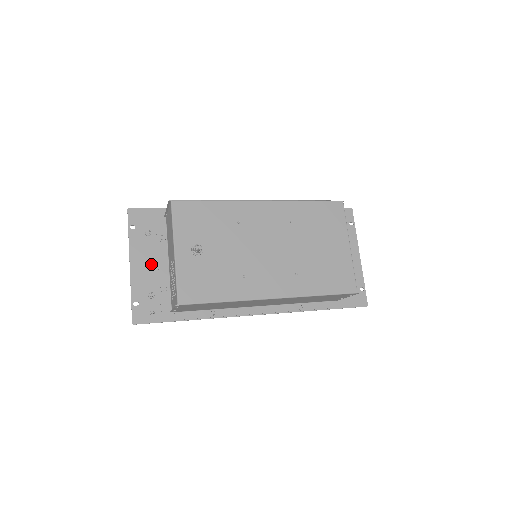
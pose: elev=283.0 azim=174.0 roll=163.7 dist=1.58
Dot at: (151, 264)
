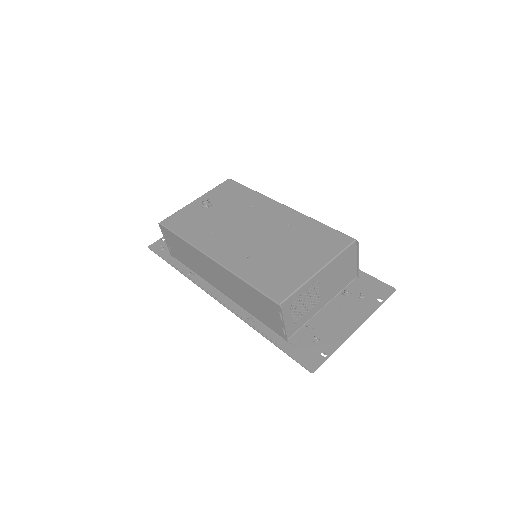
Dot at: occluded
